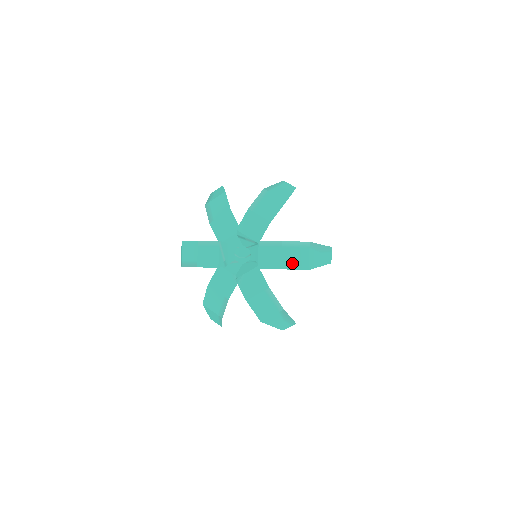
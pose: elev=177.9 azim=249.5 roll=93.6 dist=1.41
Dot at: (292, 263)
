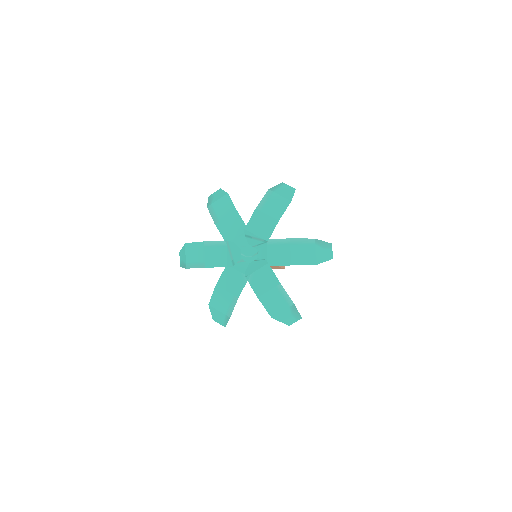
Dot at: (300, 259)
